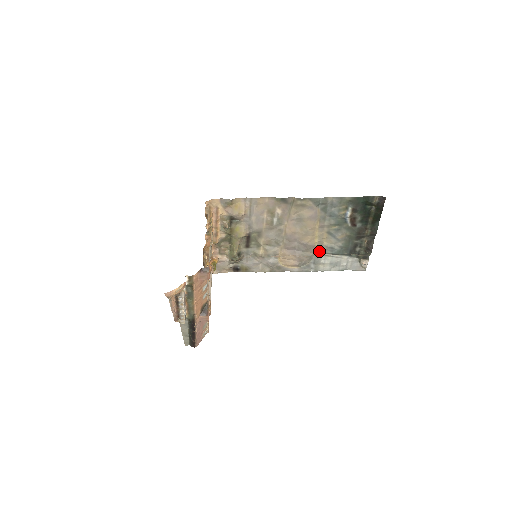
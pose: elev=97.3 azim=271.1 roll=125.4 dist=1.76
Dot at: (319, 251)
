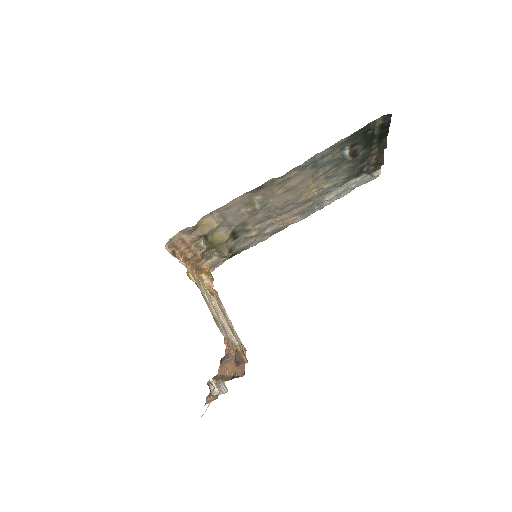
Dot at: (320, 195)
